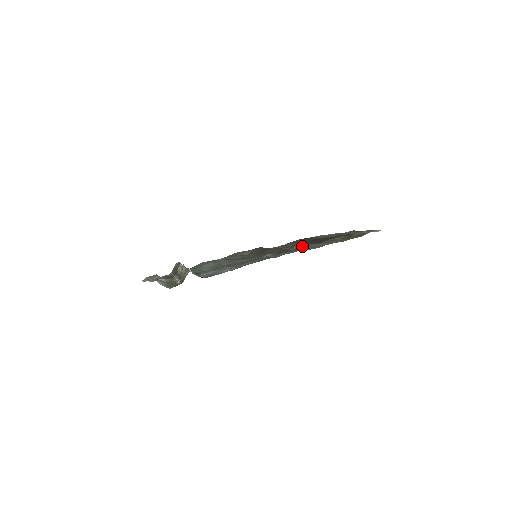
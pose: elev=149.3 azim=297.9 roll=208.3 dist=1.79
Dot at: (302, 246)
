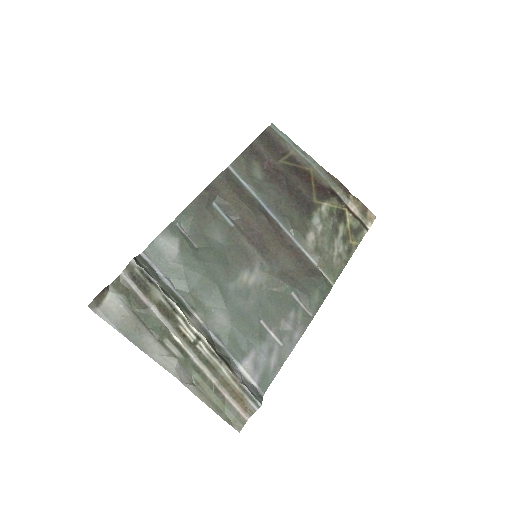
Dot at: (305, 238)
